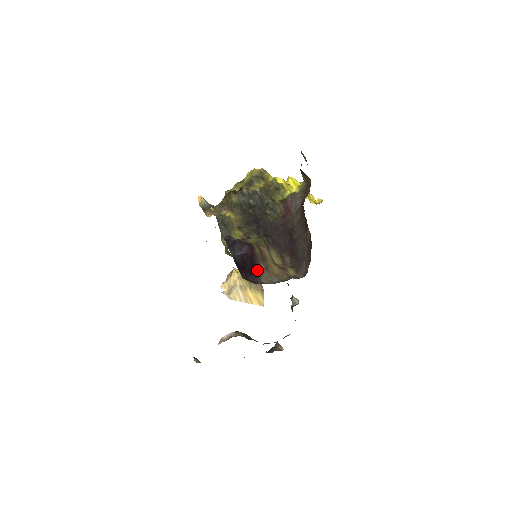
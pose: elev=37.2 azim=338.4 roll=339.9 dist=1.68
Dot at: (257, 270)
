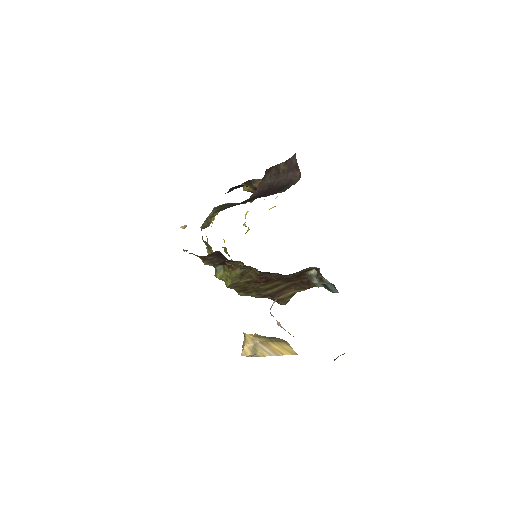
Dot at: occluded
